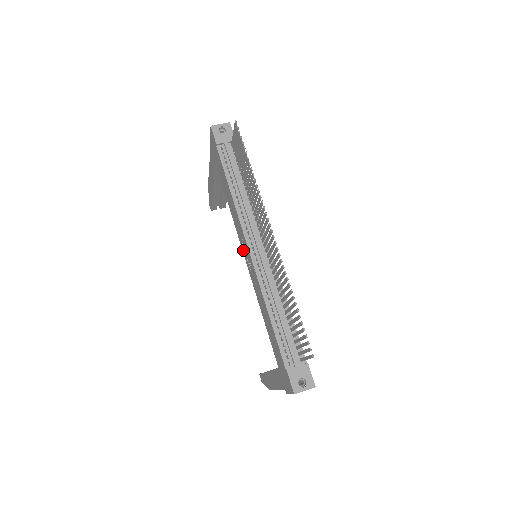
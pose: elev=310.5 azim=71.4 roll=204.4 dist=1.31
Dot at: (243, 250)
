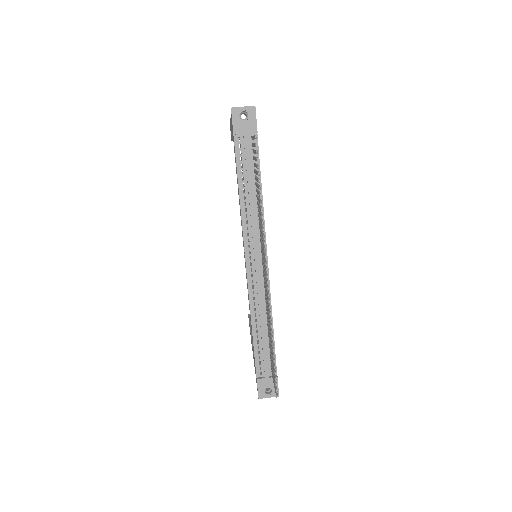
Dot at: occluded
